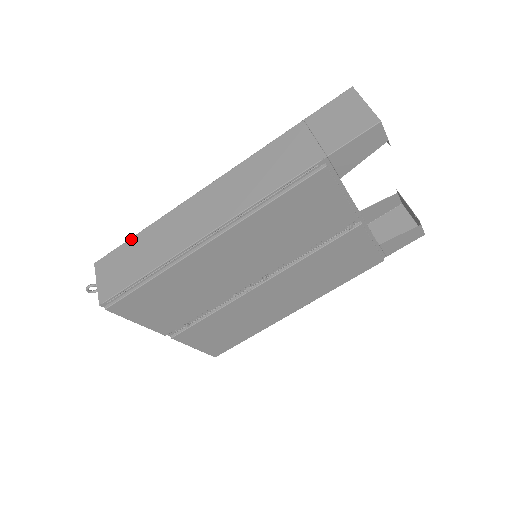
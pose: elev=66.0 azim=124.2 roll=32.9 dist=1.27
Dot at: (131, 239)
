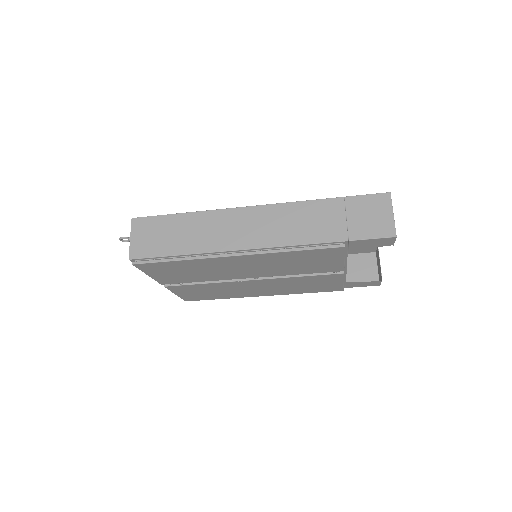
Dot at: (171, 215)
